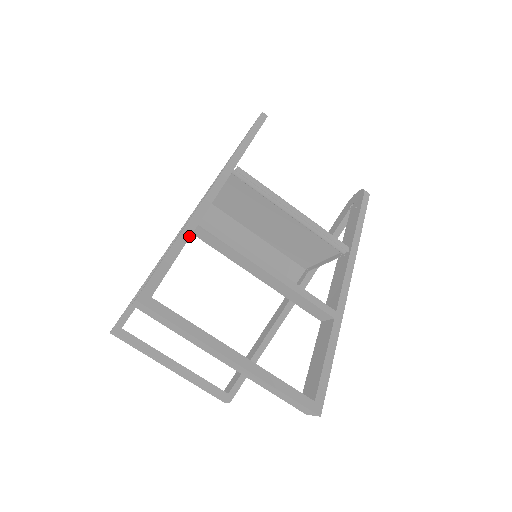
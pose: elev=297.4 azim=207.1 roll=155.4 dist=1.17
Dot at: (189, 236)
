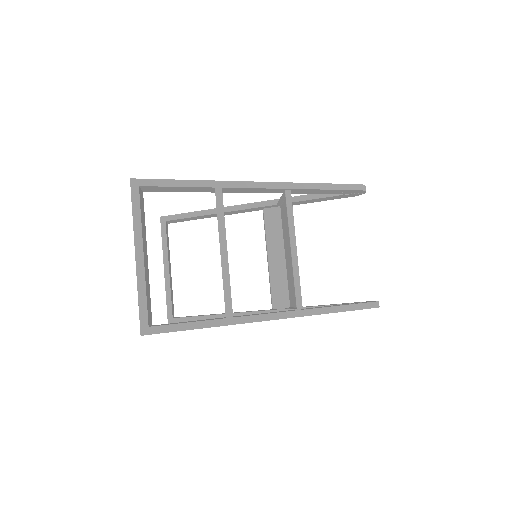
Dot at: (201, 186)
